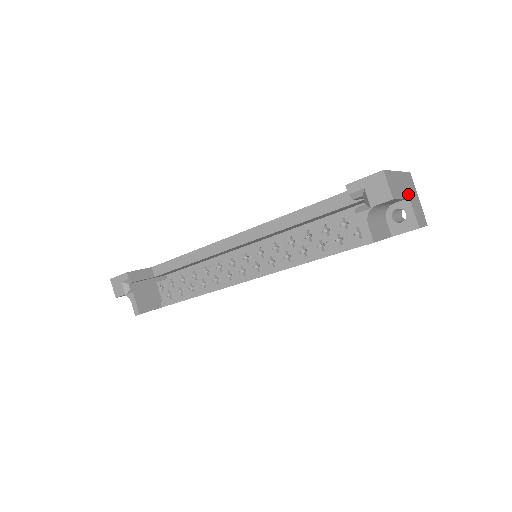
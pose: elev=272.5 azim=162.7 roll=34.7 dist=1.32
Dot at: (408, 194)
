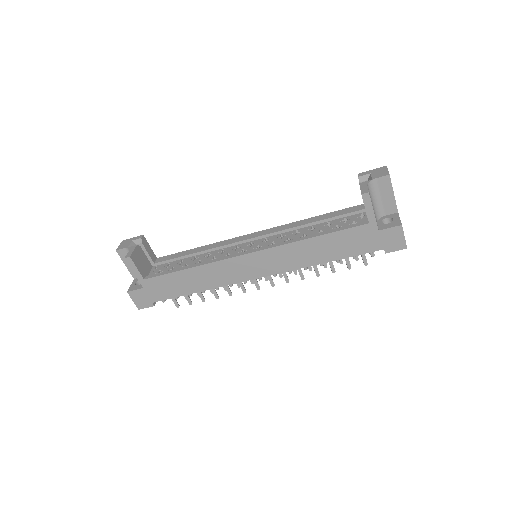
Dot at: occluded
